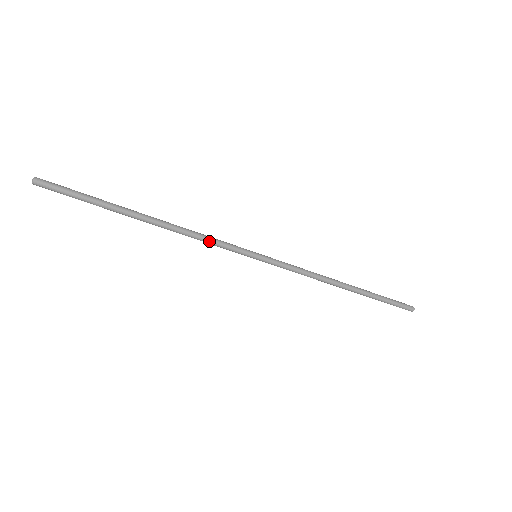
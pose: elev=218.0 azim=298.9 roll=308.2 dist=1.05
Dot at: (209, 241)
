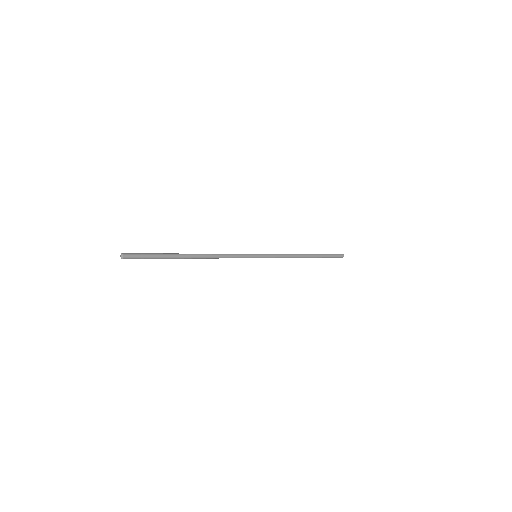
Dot at: occluded
